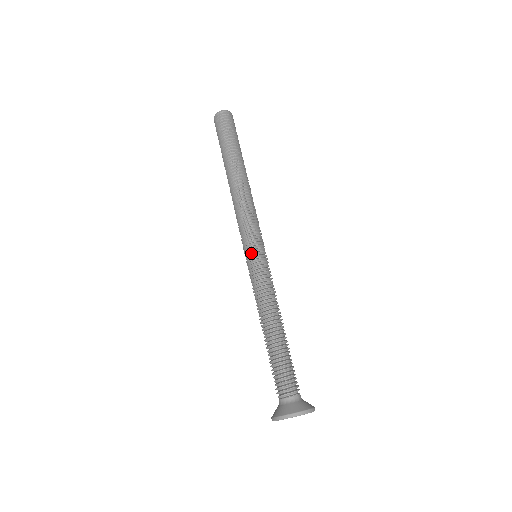
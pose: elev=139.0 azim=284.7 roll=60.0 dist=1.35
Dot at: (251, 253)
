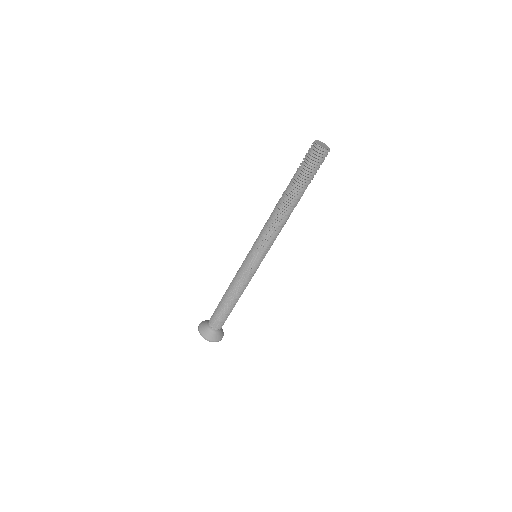
Dot at: (251, 256)
